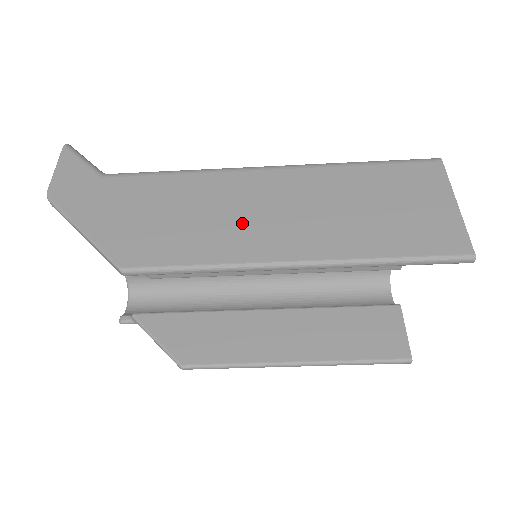
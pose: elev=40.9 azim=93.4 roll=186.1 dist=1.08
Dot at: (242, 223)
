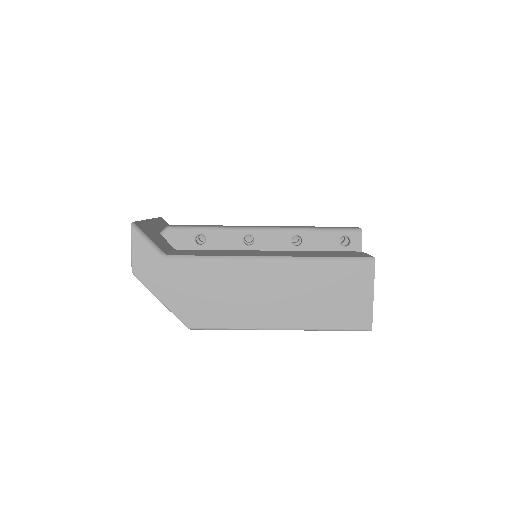
Dot at: (253, 302)
